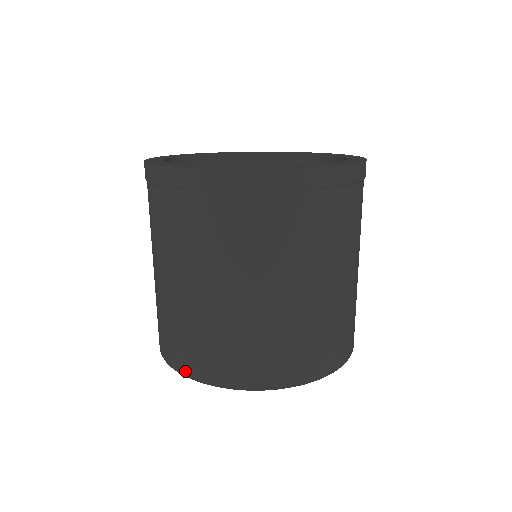
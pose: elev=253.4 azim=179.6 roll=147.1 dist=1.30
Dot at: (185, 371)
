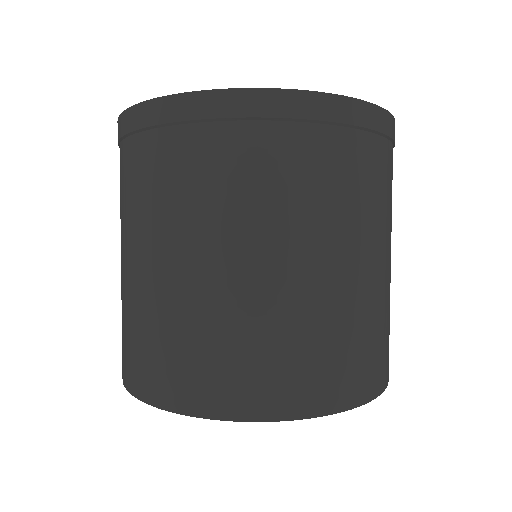
Dot at: (125, 380)
